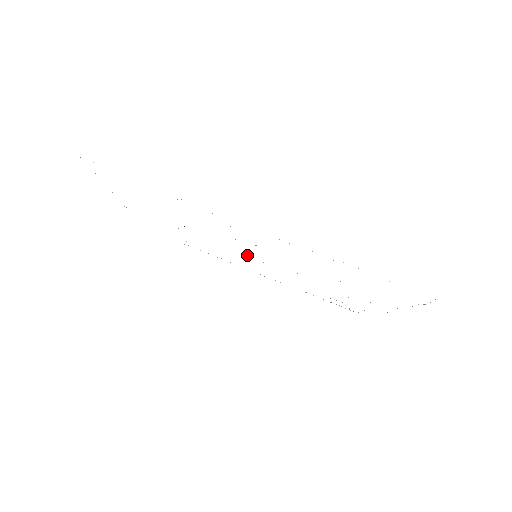
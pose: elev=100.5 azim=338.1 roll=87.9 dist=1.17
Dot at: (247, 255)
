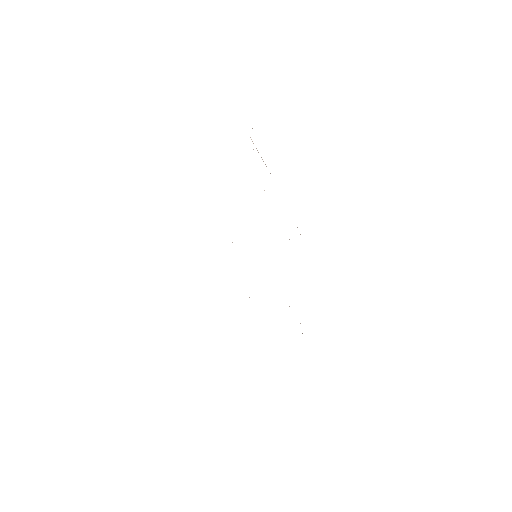
Dot at: occluded
